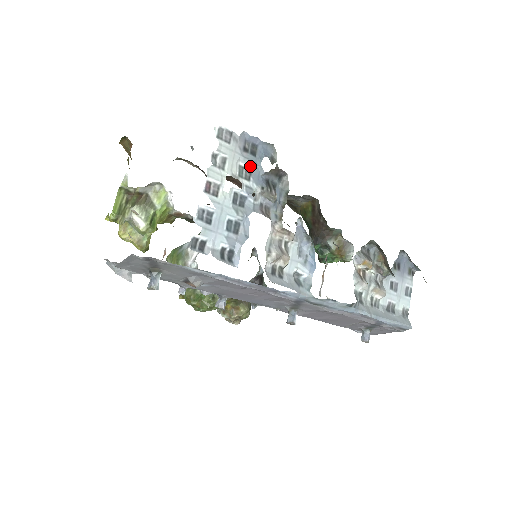
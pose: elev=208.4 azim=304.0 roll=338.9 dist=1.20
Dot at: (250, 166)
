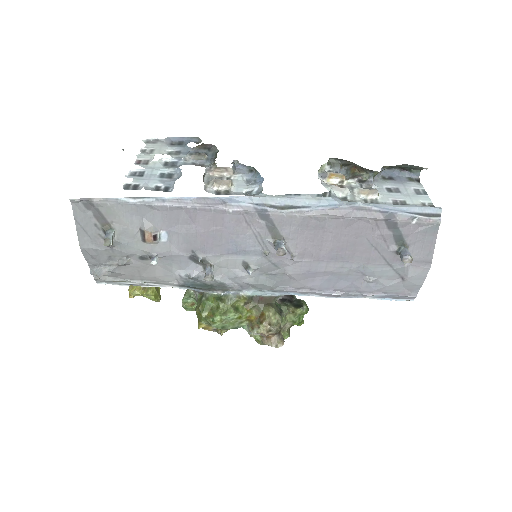
Dot at: (178, 150)
